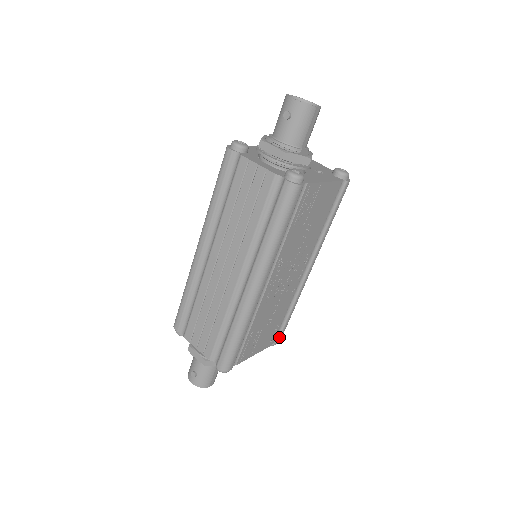
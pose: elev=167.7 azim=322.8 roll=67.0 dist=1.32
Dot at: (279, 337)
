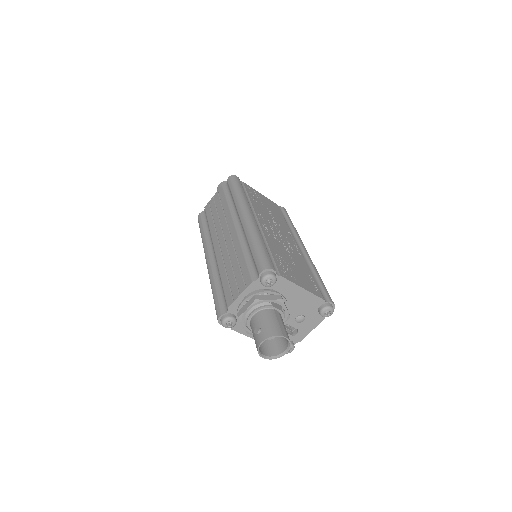
Dot at: (327, 297)
